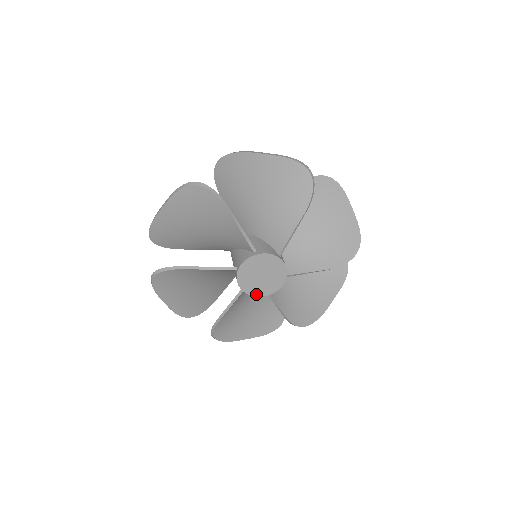
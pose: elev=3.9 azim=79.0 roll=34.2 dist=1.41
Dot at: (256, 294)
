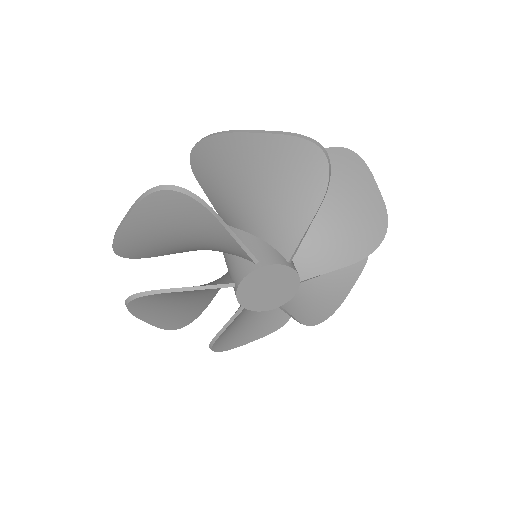
Dot at: (241, 300)
